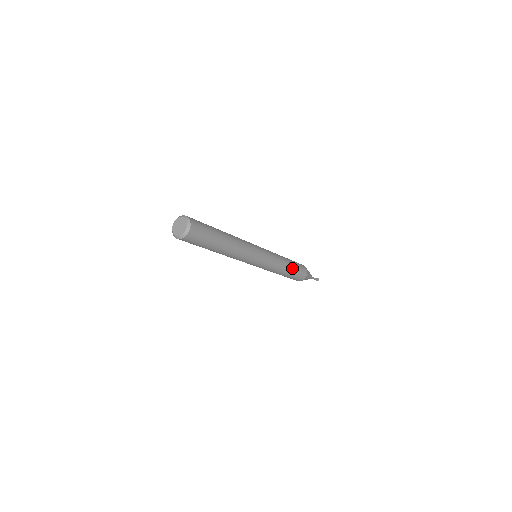
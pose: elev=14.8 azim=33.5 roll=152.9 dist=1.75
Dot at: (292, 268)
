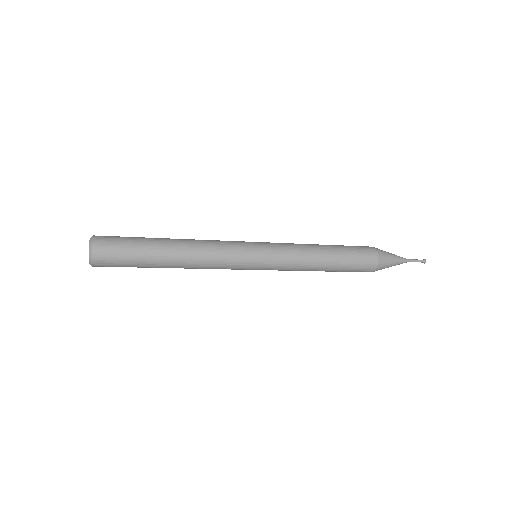
Dot at: (335, 252)
